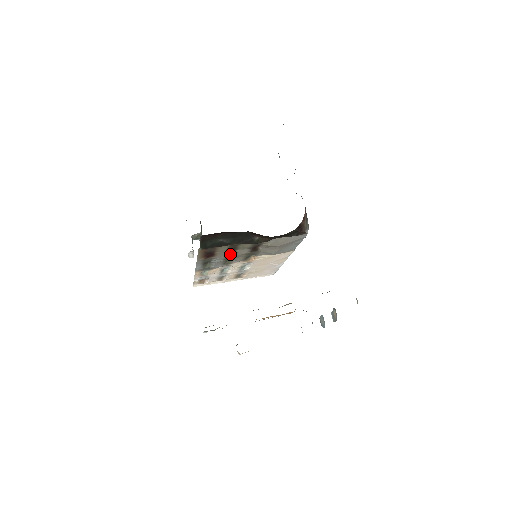
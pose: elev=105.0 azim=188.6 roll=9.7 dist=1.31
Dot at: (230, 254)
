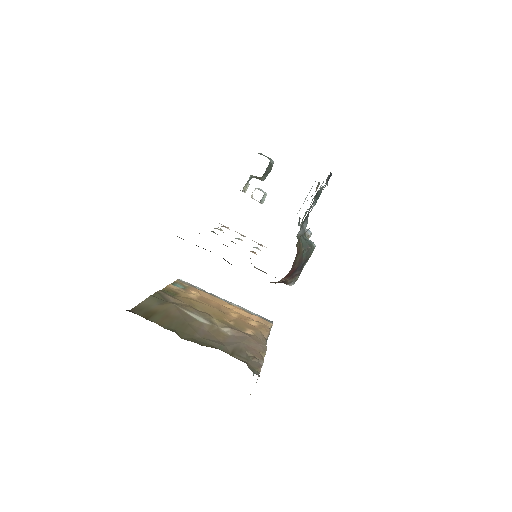
Dot at: occluded
